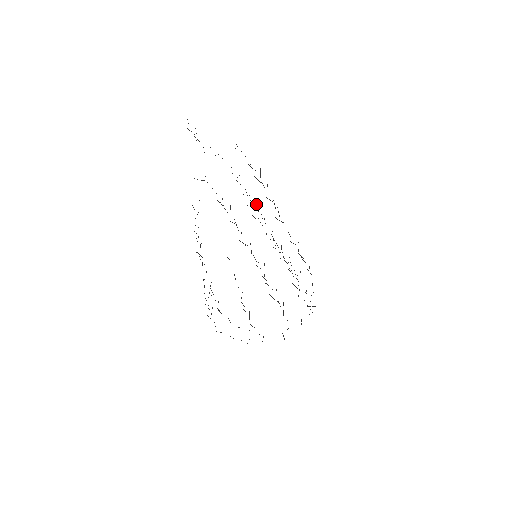
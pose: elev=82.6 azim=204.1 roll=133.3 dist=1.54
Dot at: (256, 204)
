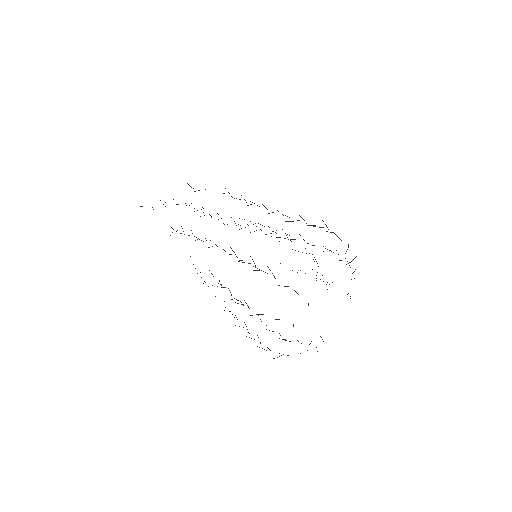
Dot at: occluded
